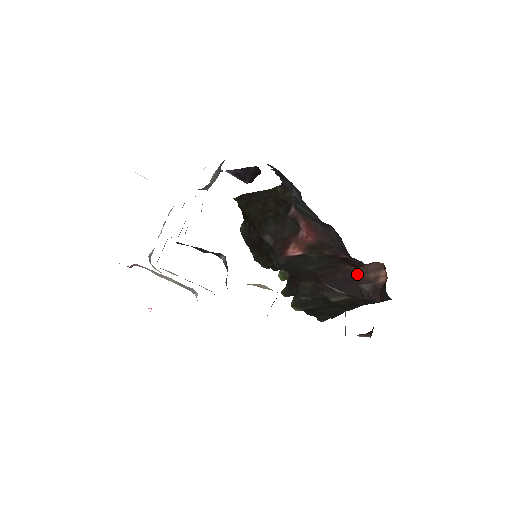
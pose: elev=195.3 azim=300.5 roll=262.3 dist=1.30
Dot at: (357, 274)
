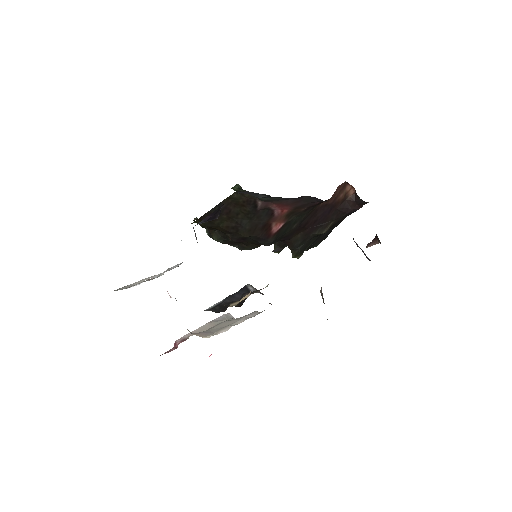
Dot at: (331, 203)
